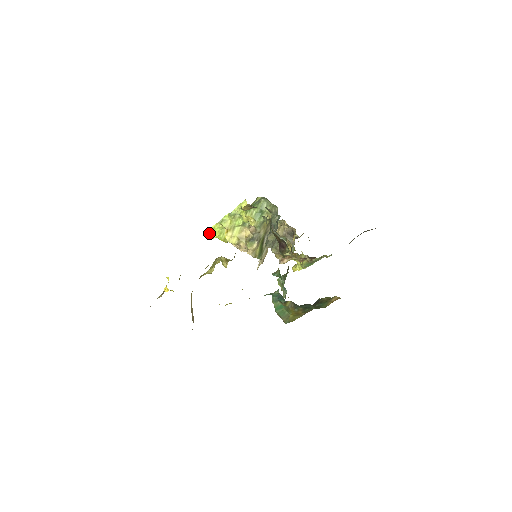
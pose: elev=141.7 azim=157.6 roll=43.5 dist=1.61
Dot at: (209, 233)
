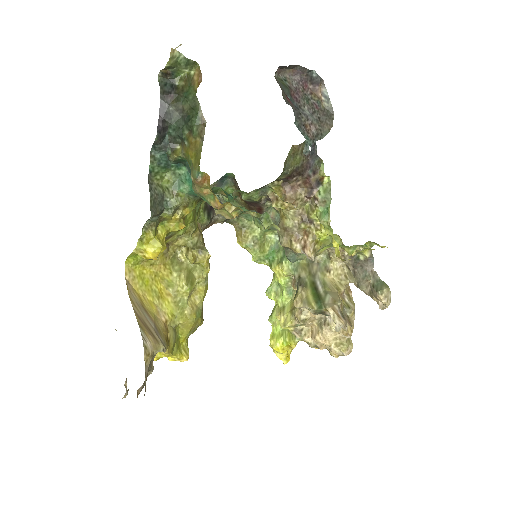
Dot at: (271, 345)
